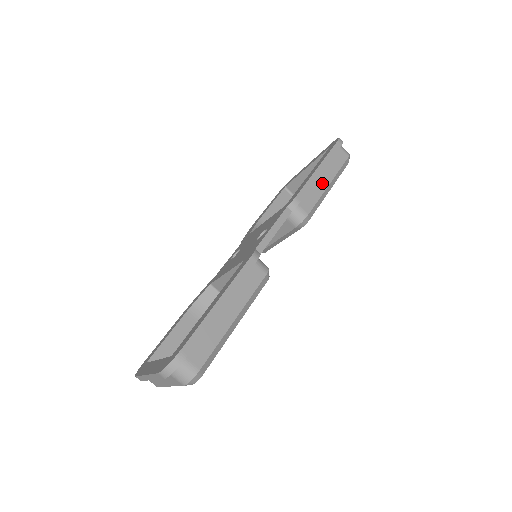
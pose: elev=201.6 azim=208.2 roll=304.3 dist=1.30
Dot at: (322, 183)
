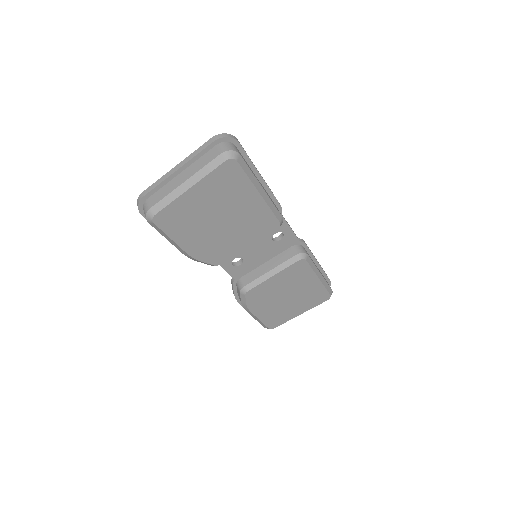
Dot at: occluded
